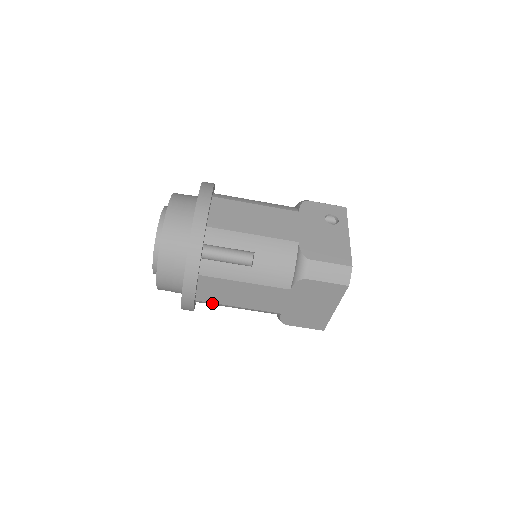
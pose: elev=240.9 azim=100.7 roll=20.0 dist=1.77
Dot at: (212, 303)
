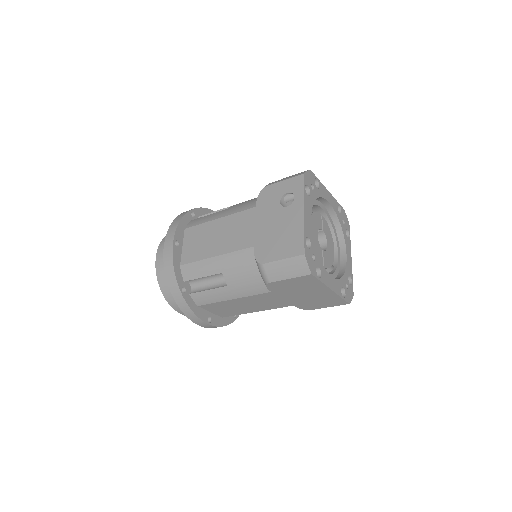
Dot at: occluded
